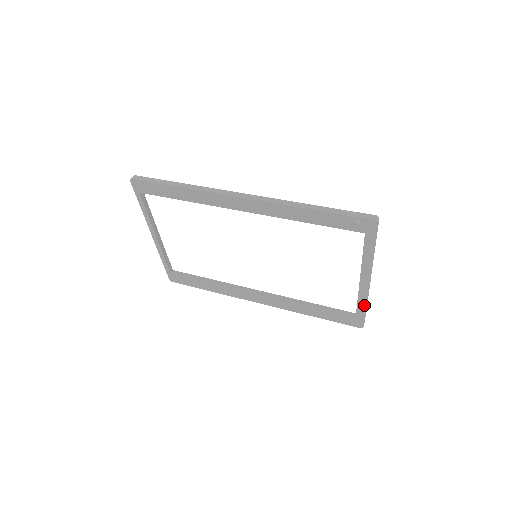
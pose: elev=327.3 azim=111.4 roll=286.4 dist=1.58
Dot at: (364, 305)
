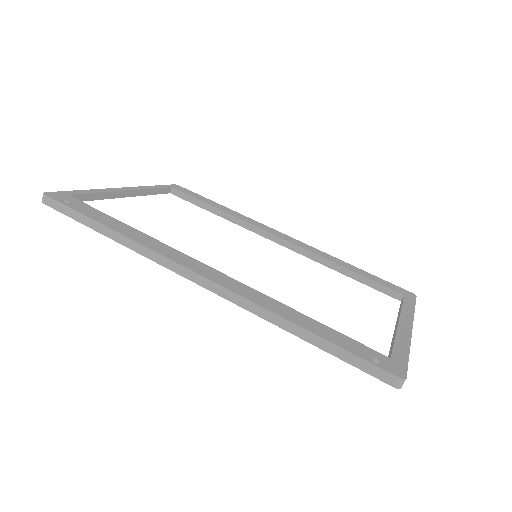
Dot at: occluded
